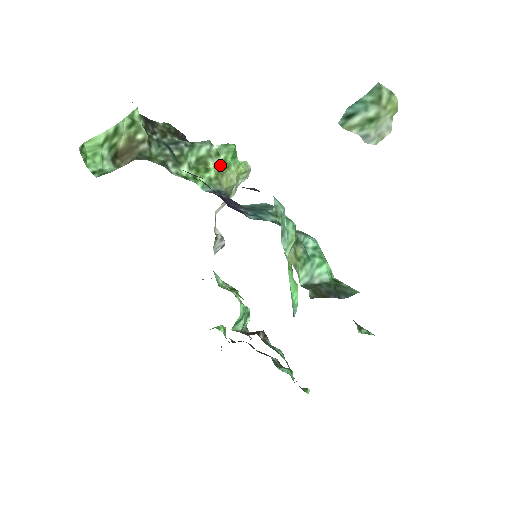
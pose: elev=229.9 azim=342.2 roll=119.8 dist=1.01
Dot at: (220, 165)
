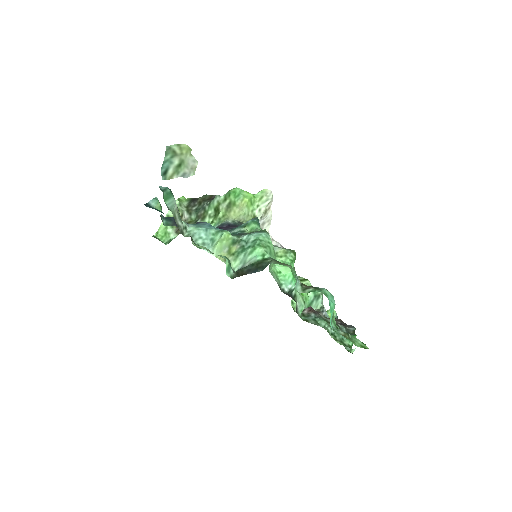
Dot at: (227, 206)
